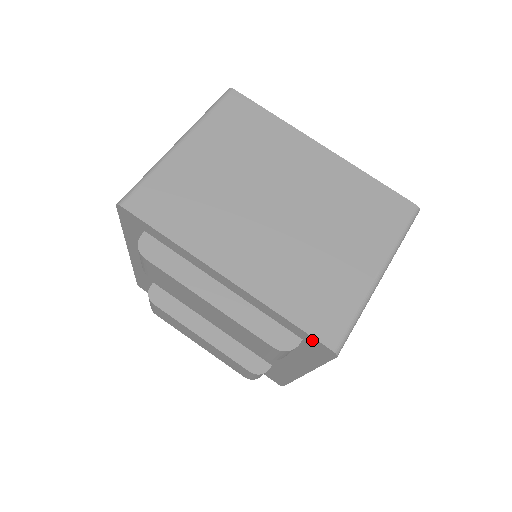
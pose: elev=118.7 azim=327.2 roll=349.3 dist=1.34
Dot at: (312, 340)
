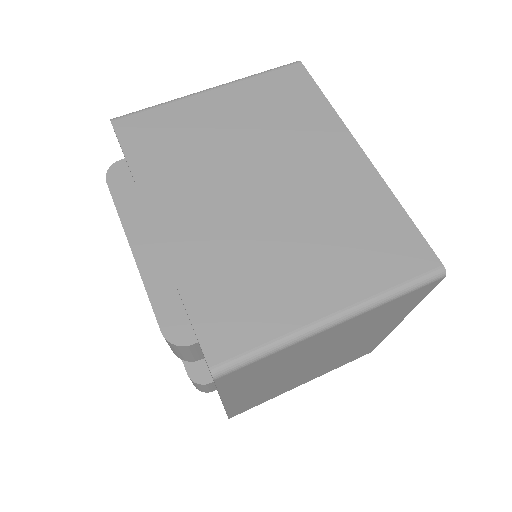
Dot at: (200, 345)
